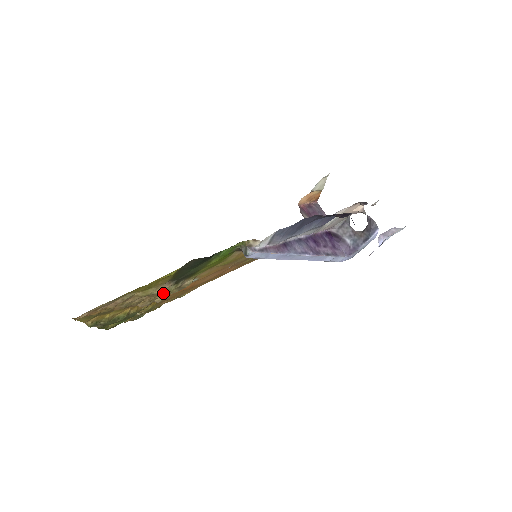
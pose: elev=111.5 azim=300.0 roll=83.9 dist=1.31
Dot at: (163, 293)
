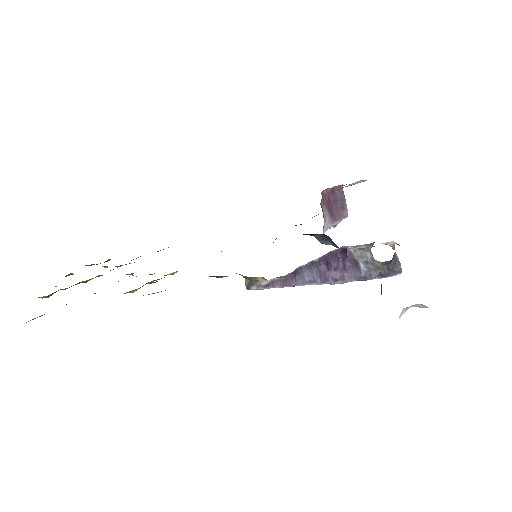
Dot at: occluded
